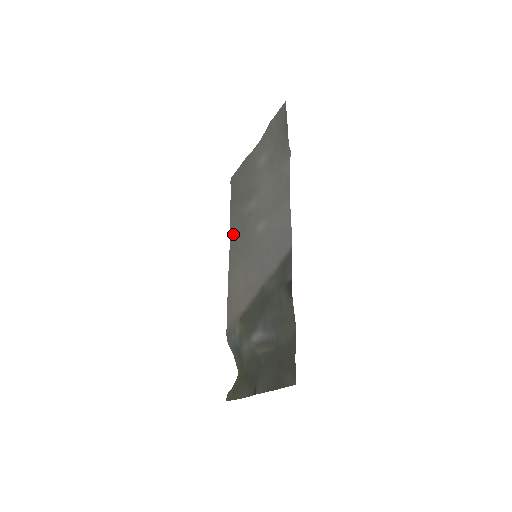
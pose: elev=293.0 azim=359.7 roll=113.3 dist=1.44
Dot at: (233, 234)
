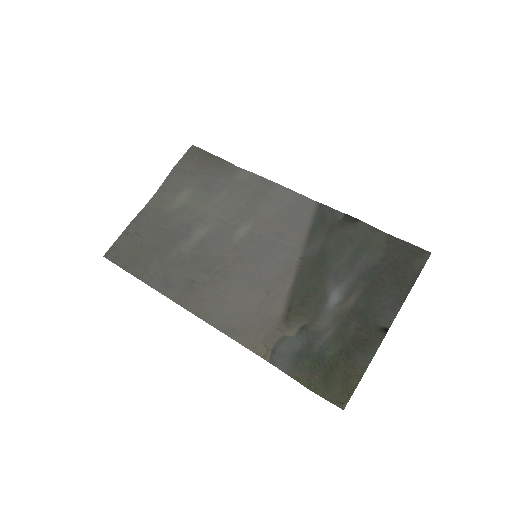
Dot at: (172, 285)
